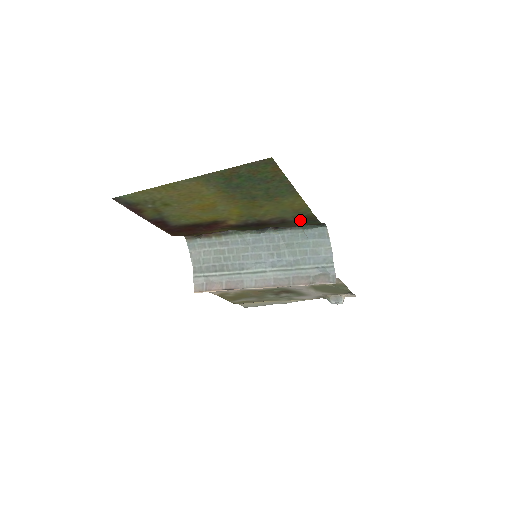
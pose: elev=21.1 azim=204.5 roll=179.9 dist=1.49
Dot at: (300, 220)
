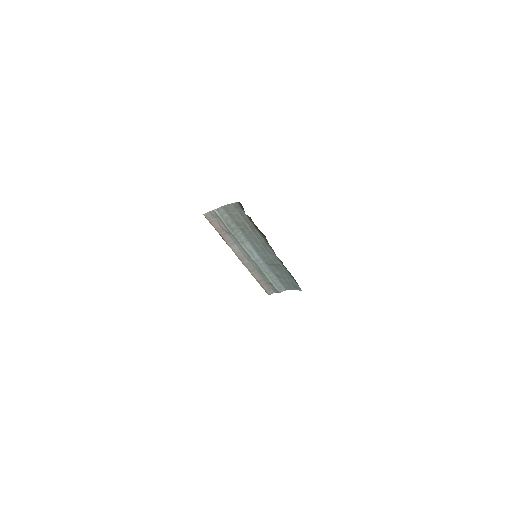
Dot at: occluded
